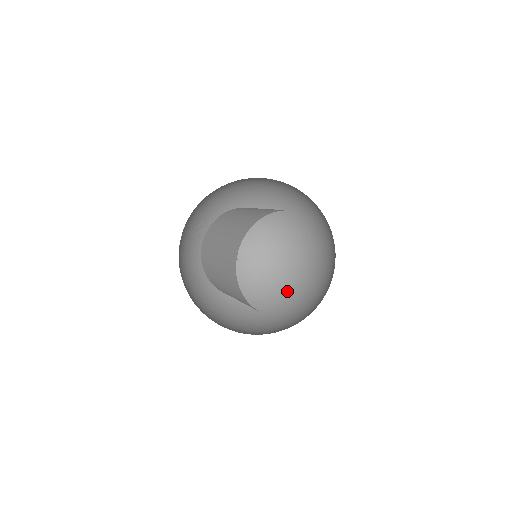
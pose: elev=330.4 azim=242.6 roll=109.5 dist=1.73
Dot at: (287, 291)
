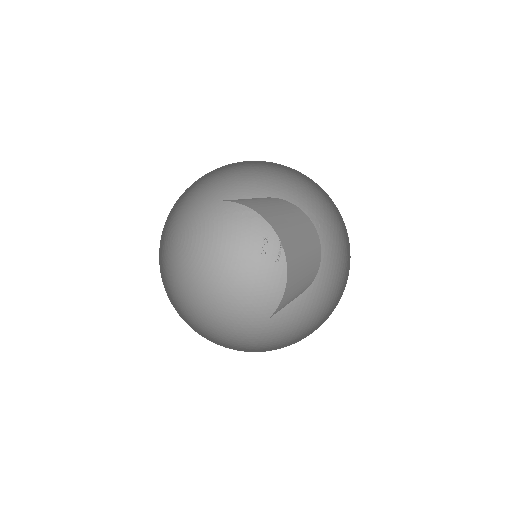
Dot at: (306, 321)
